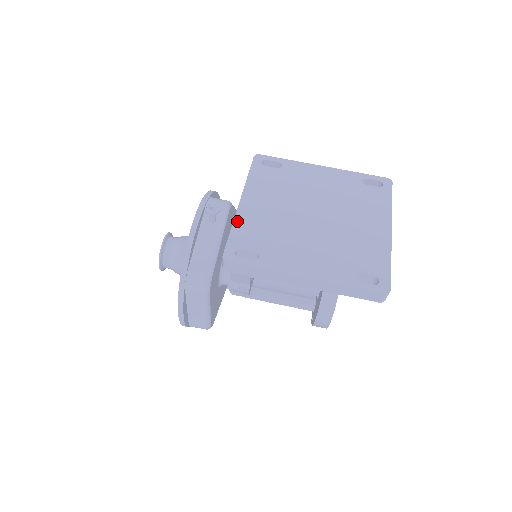
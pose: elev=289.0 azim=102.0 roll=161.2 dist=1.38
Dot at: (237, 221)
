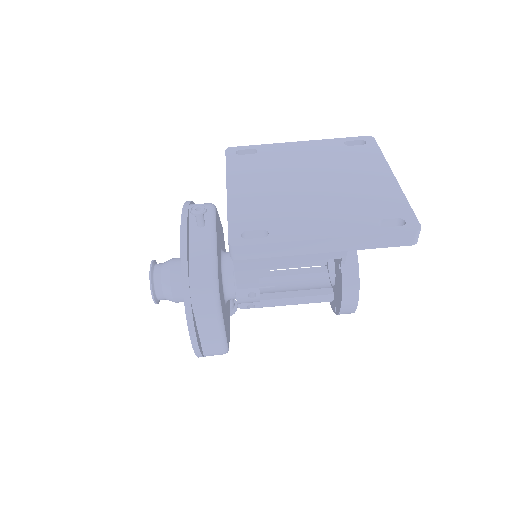
Dot at: (231, 208)
